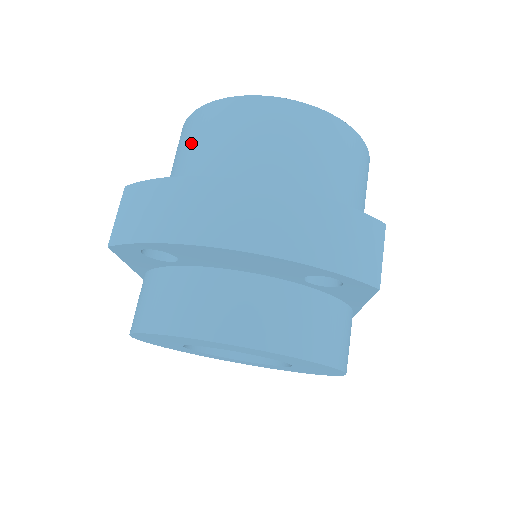
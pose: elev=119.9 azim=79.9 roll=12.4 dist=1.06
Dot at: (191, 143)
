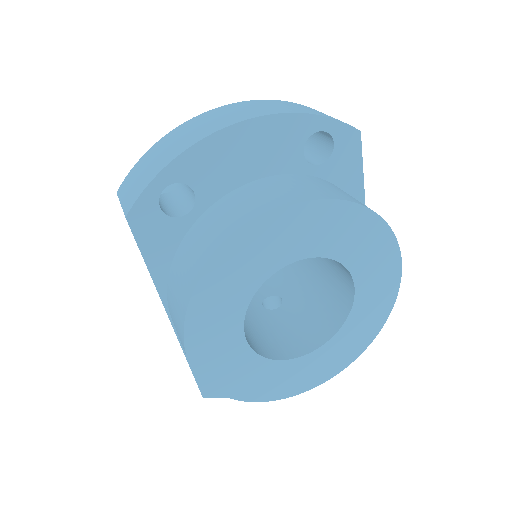
Dot at: occluded
